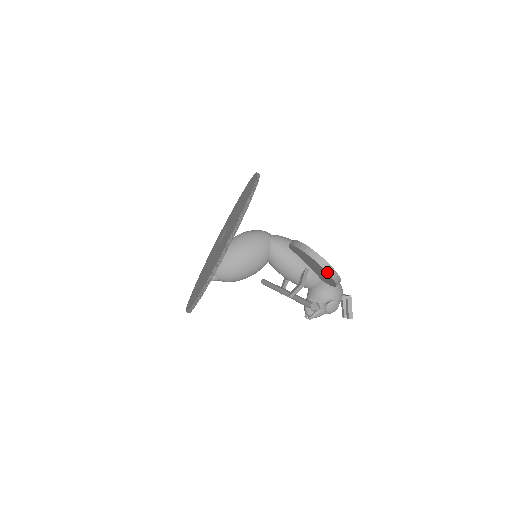
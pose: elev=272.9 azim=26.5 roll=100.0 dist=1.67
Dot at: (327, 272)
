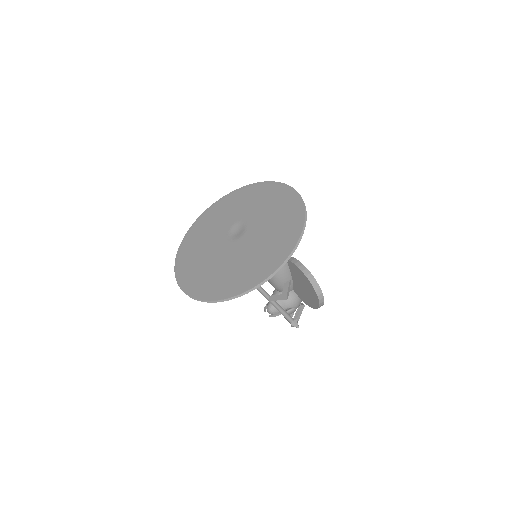
Dot at: (319, 304)
